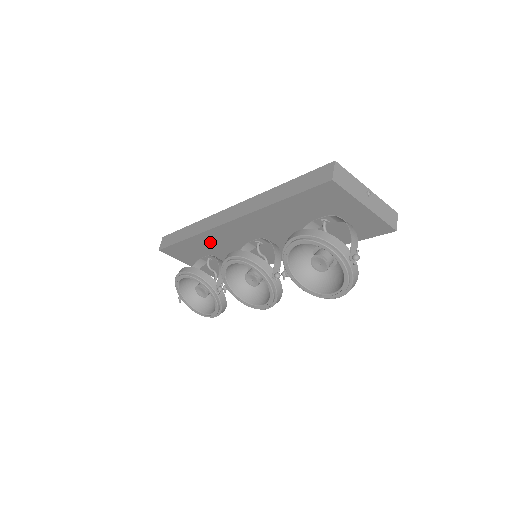
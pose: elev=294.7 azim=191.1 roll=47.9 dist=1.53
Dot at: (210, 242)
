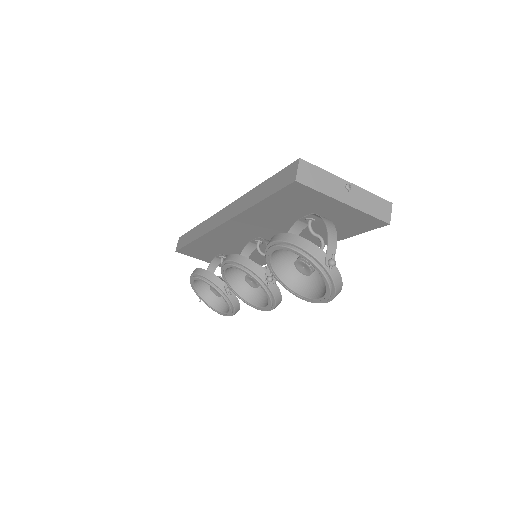
Dot at: (215, 243)
